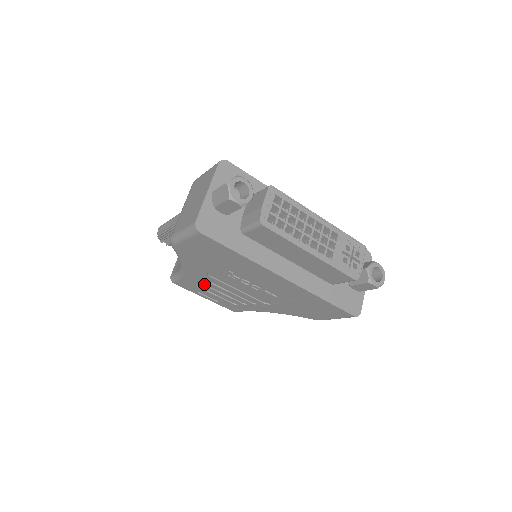
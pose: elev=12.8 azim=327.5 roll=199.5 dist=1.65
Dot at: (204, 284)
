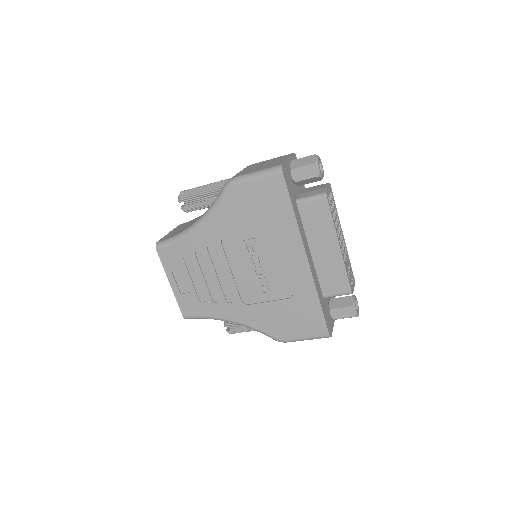
Dot at: (197, 257)
